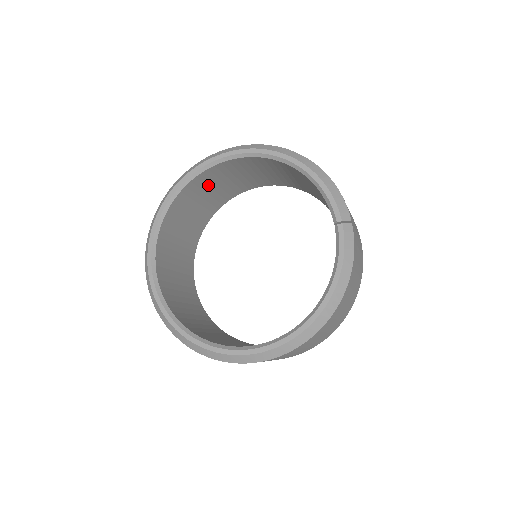
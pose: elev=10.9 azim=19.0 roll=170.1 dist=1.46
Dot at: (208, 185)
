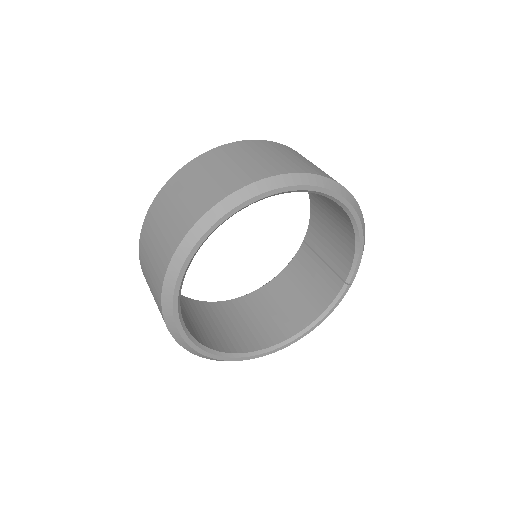
Dot at: occluded
